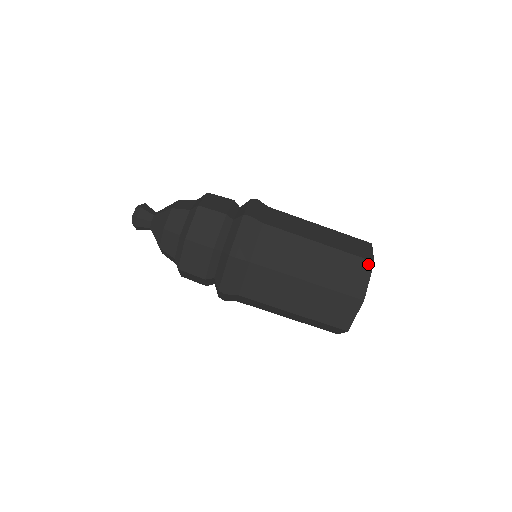
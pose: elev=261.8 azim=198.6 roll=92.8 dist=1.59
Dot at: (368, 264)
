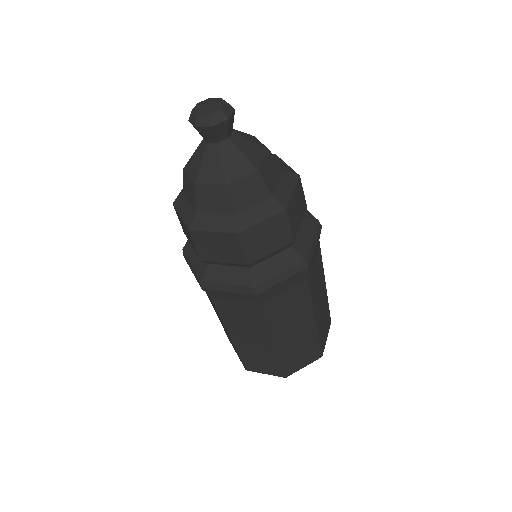
Dot at: (318, 356)
